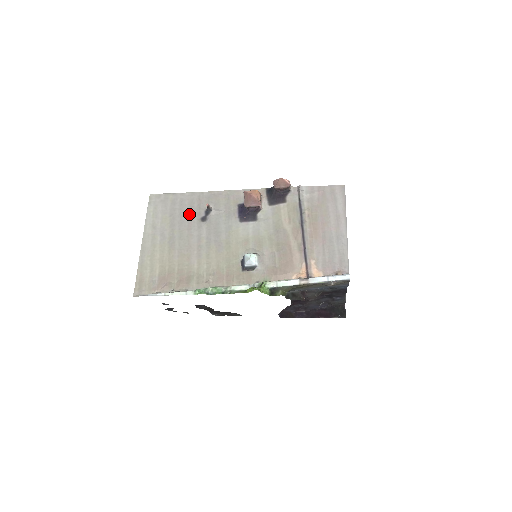
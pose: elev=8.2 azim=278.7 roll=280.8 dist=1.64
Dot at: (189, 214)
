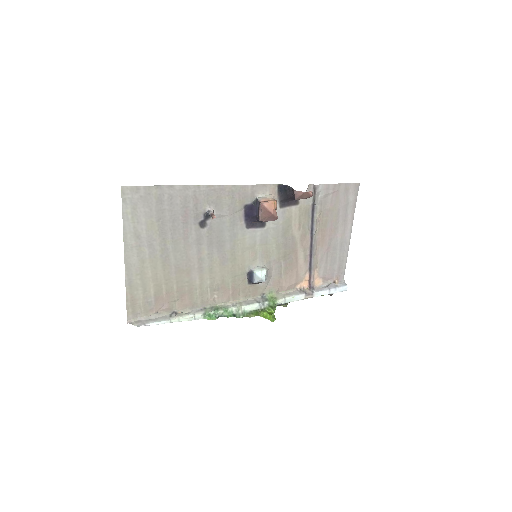
Dot at: (183, 218)
